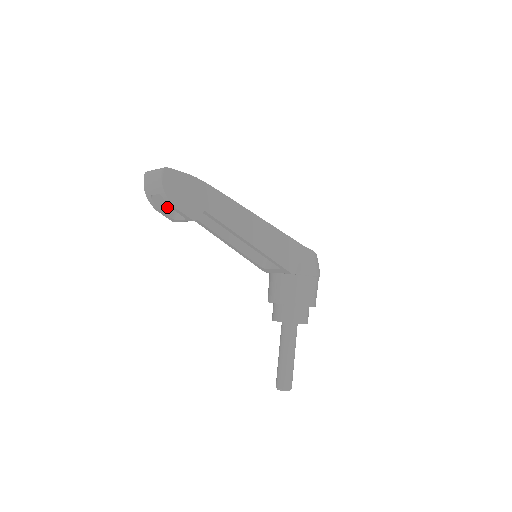
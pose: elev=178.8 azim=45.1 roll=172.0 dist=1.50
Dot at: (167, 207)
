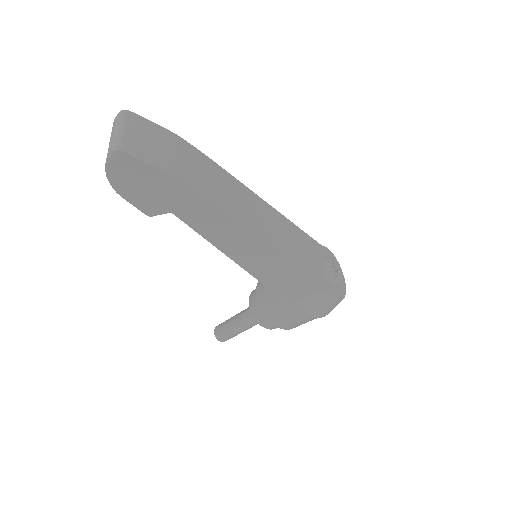
Dot at: occluded
